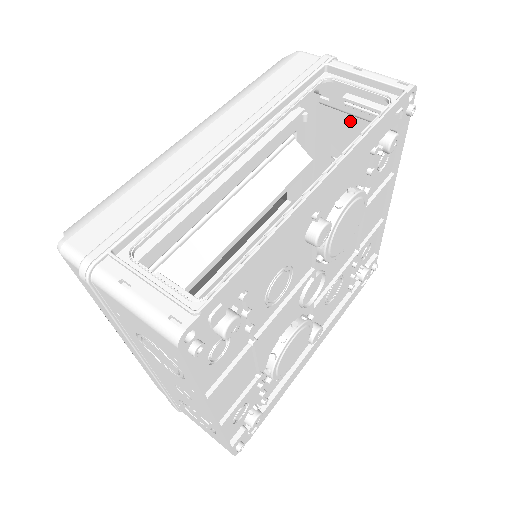
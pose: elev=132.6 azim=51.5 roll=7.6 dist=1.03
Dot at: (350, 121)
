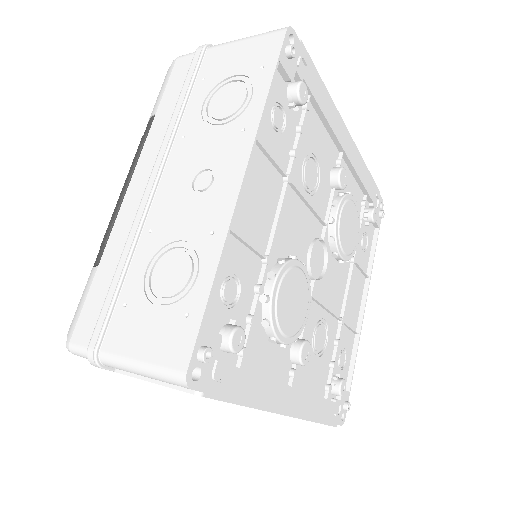
Dot at: occluded
